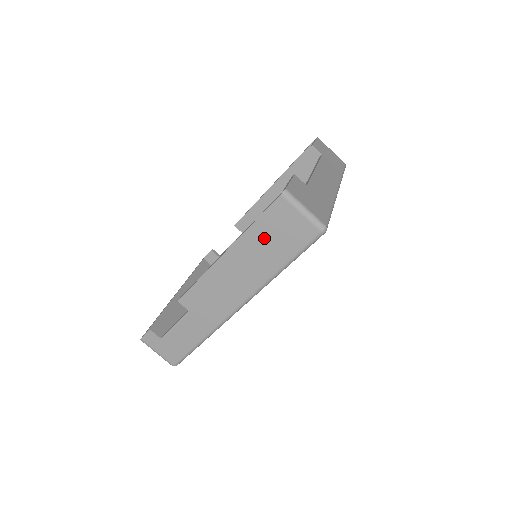
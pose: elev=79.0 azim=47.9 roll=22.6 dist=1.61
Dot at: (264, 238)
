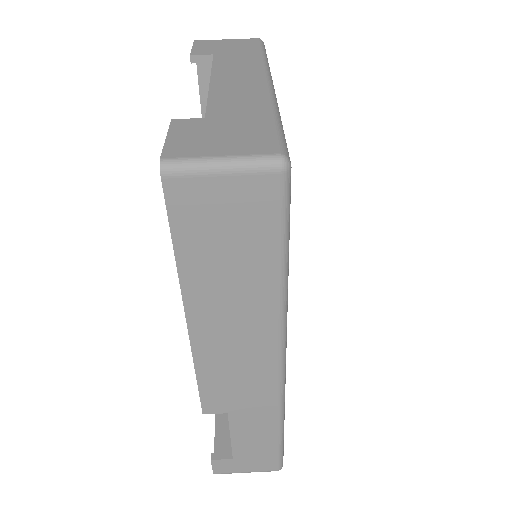
Dot at: (212, 258)
